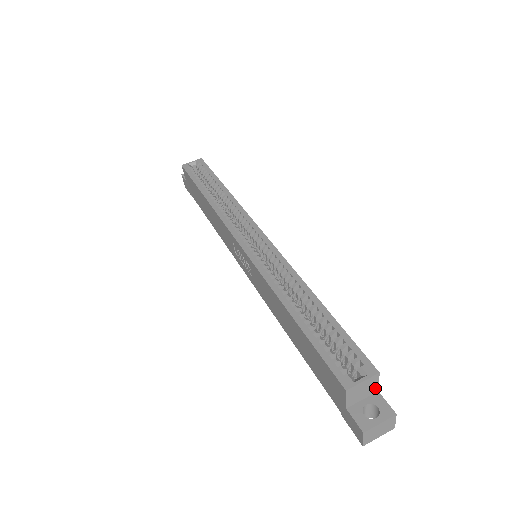
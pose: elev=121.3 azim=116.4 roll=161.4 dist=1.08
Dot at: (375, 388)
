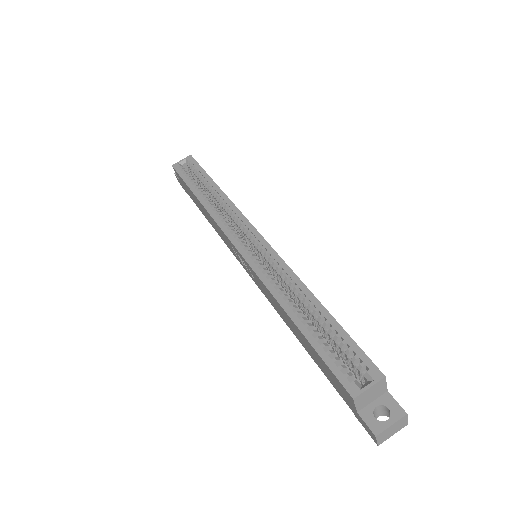
Dot at: (384, 389)
